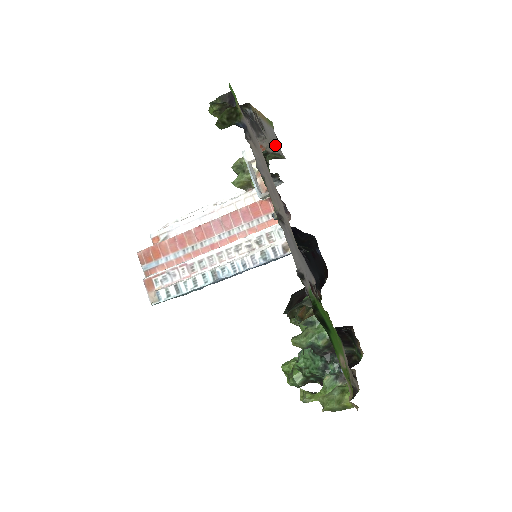
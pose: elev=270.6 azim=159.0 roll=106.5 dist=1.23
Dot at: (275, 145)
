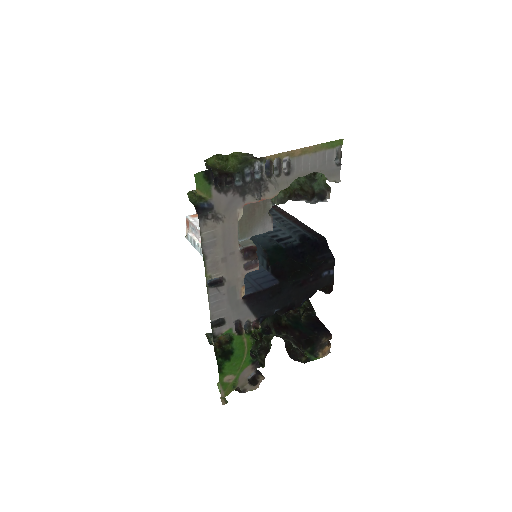
Dot at: (324, 171)
